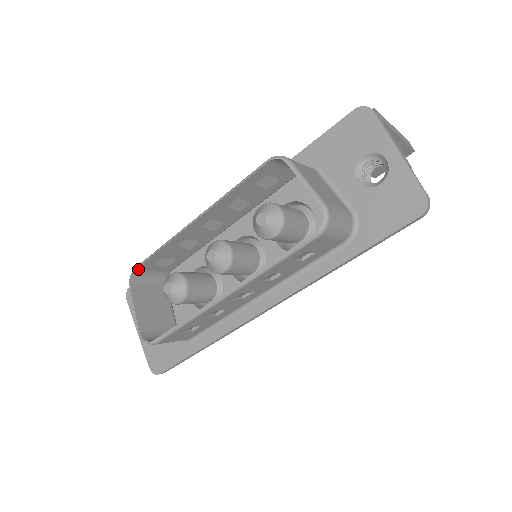
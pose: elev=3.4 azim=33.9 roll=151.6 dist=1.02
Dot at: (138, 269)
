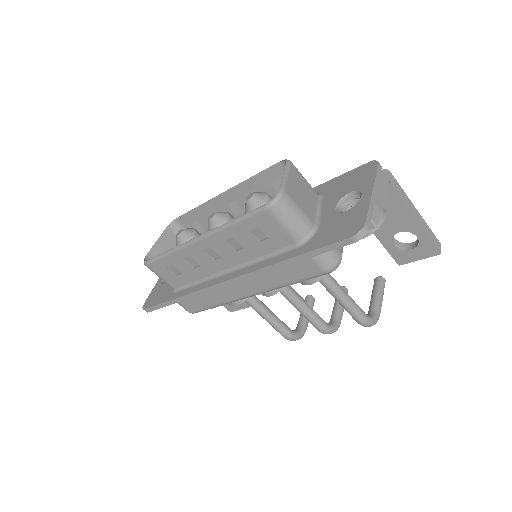
Dot at: (179, 220)
